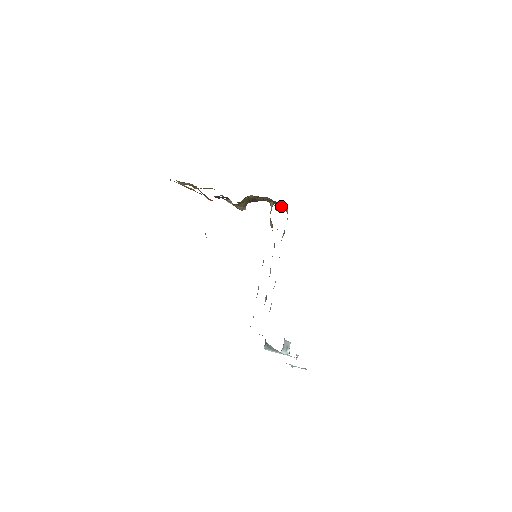
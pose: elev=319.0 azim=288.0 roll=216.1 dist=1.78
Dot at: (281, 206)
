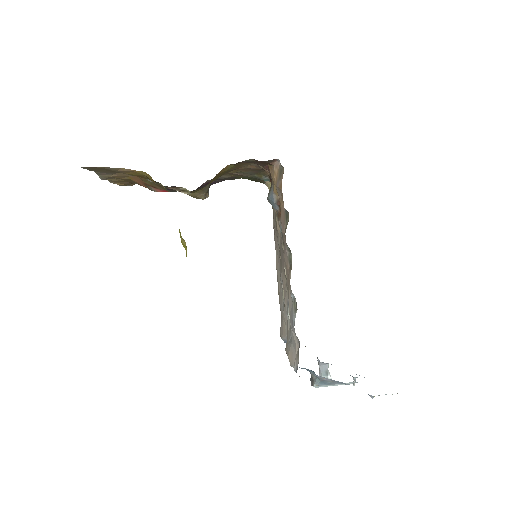
Dot at: (264, 176)
